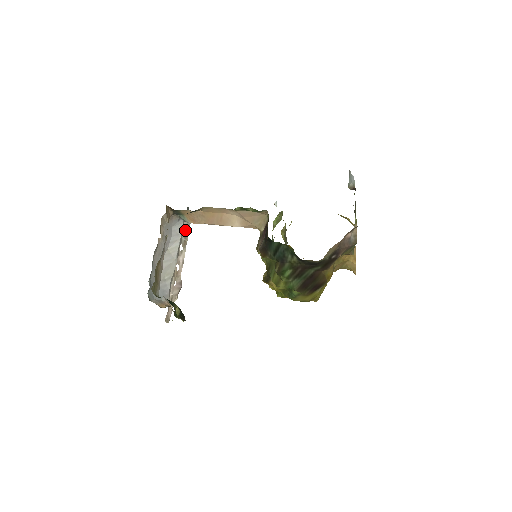
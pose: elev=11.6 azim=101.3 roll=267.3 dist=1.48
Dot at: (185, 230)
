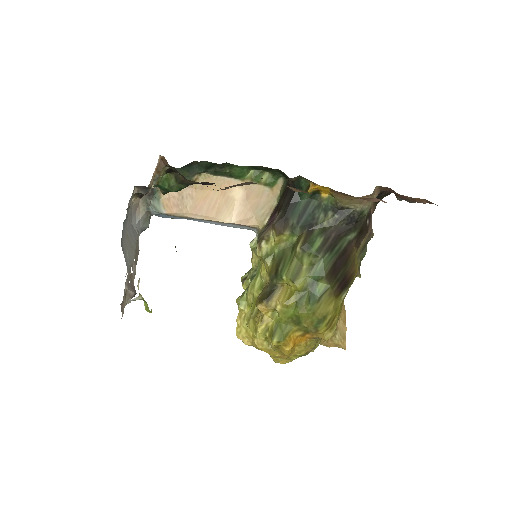
Dot at: (136, 248)
